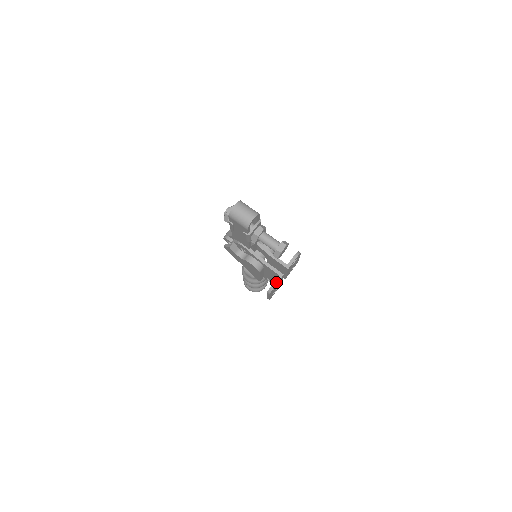
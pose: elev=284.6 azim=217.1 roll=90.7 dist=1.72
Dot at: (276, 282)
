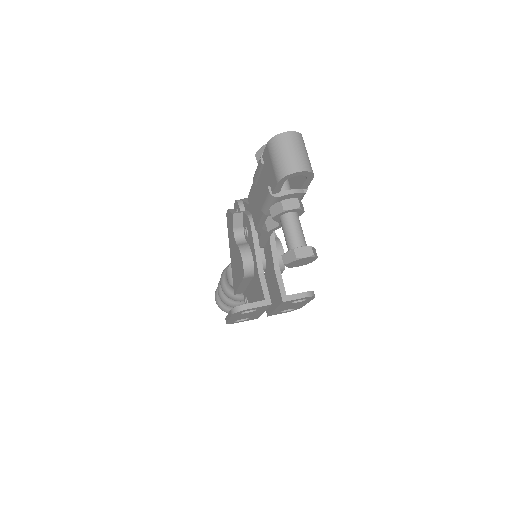
Dot at: (254, 305)
